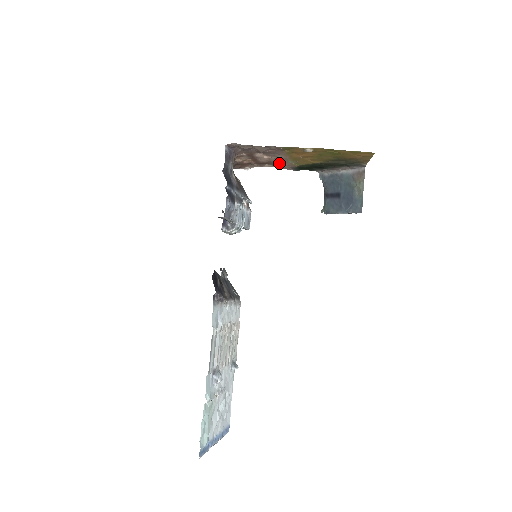
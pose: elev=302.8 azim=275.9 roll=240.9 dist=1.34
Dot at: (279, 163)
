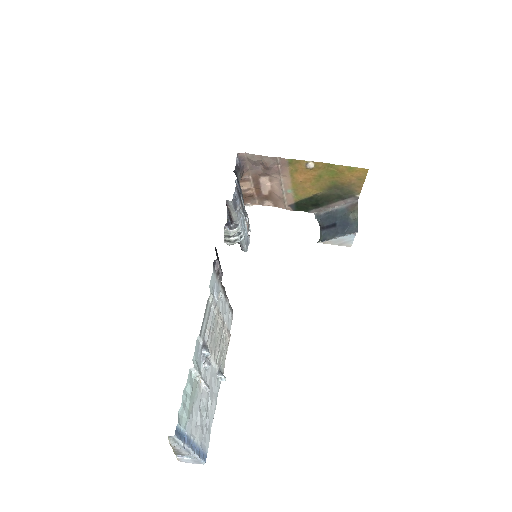
Dot at: (280, 195)
